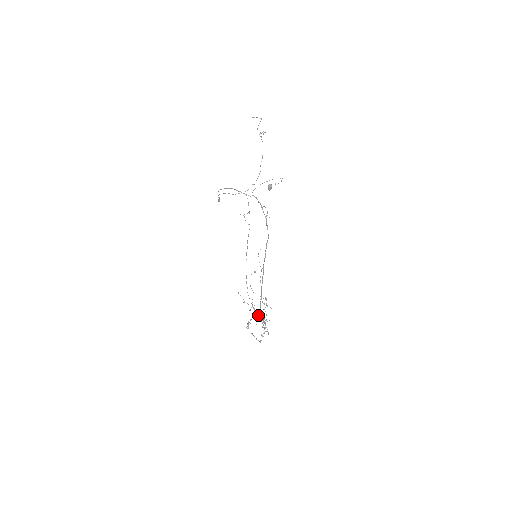
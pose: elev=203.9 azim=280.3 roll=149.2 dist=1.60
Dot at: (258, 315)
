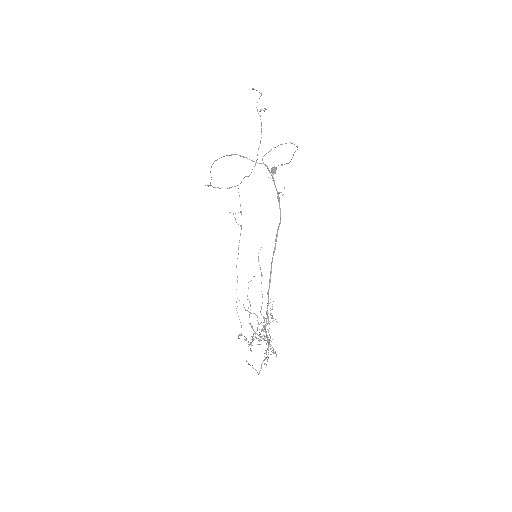
Dot at: occluded
